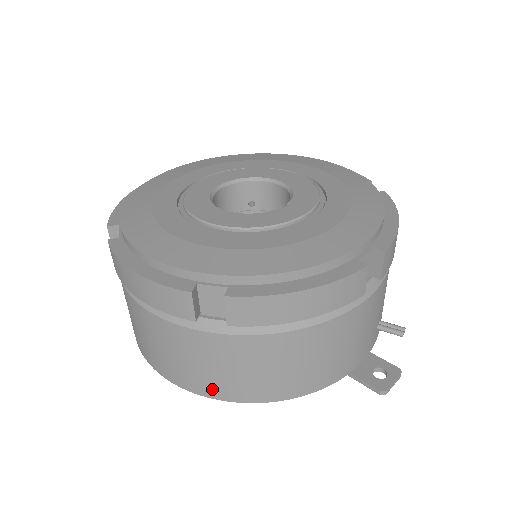
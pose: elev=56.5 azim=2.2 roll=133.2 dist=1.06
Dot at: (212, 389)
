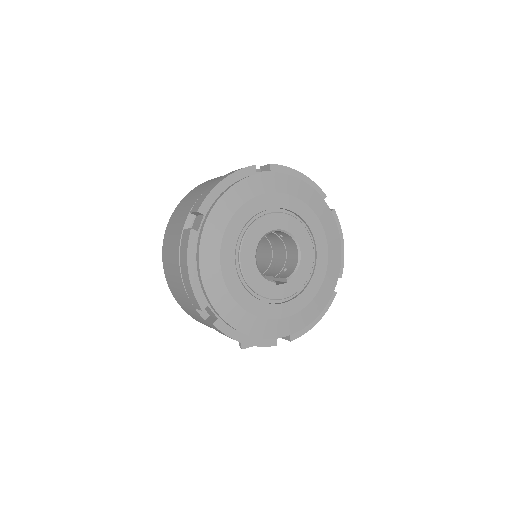
Dot at: (180, 303)
